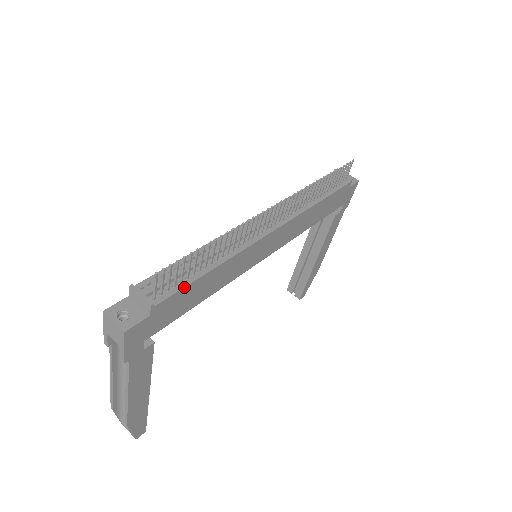
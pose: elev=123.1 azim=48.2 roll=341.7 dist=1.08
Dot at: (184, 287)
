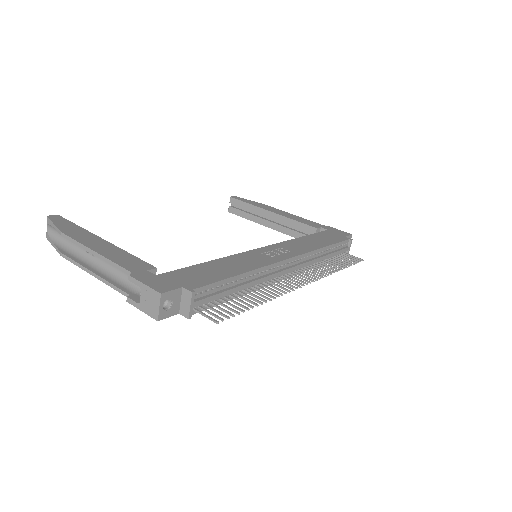
Dot at: occluded
